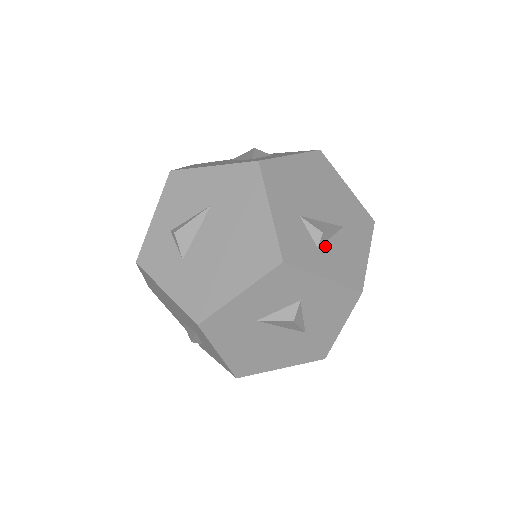
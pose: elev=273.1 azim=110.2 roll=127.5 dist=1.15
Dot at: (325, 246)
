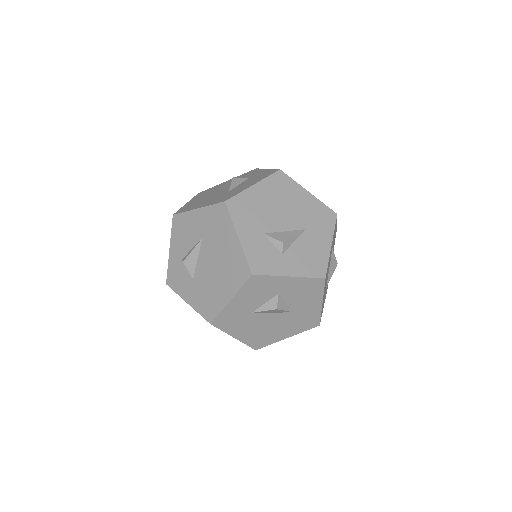
Dot at: (289, 251)
